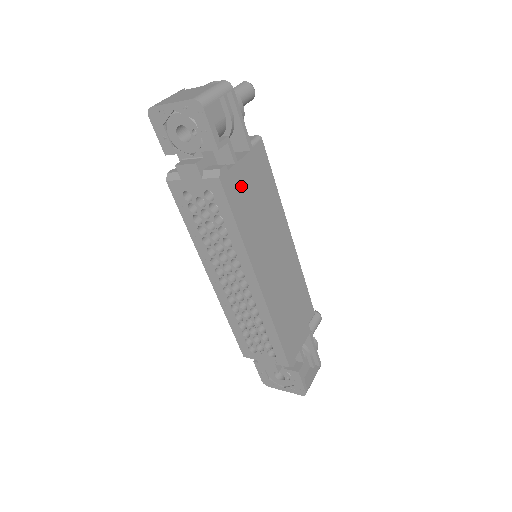
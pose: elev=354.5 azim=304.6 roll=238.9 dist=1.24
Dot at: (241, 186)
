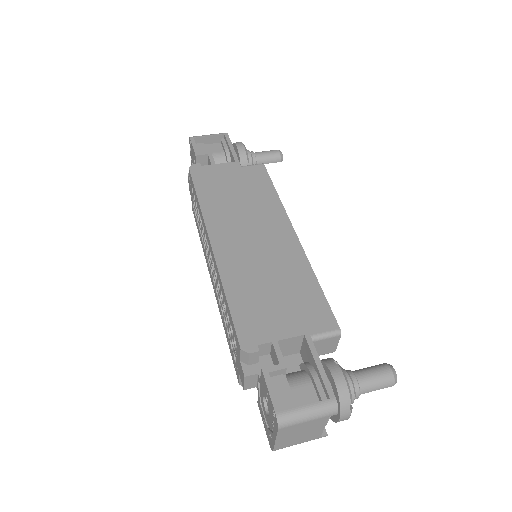
Dot at: (214, 176)
